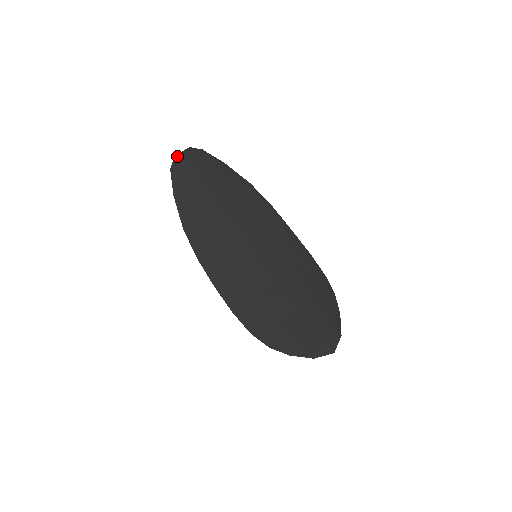
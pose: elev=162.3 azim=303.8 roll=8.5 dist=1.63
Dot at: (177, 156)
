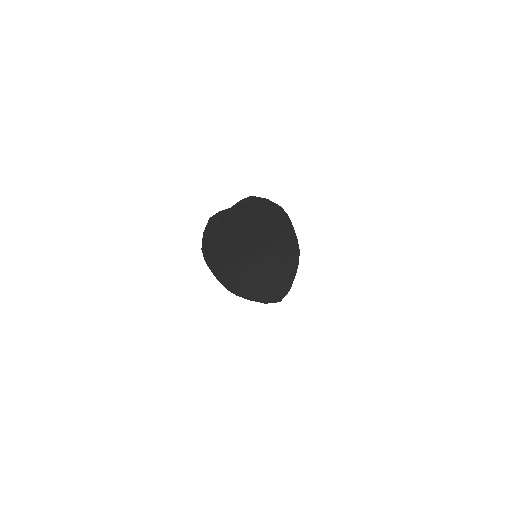
Dot at: (223, 211)
